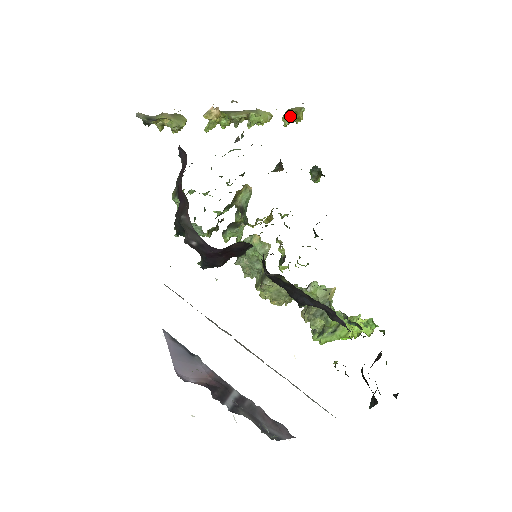
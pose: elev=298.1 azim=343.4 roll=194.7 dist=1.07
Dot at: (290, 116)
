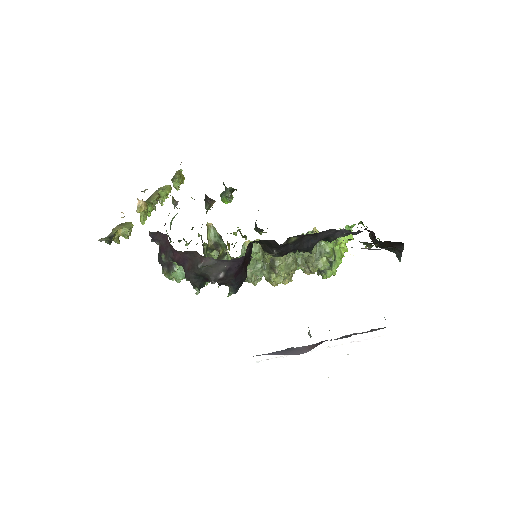
Dot at: (178, 179)
